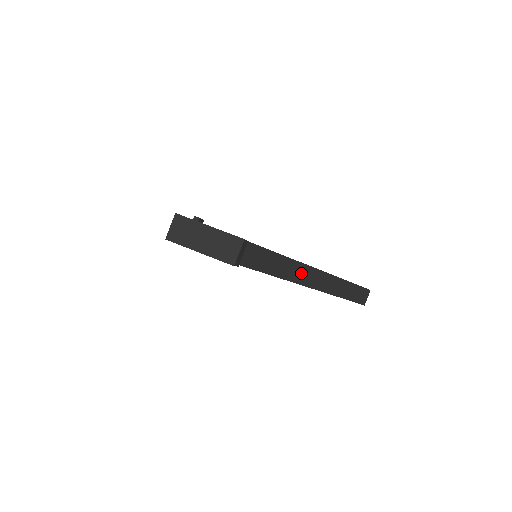
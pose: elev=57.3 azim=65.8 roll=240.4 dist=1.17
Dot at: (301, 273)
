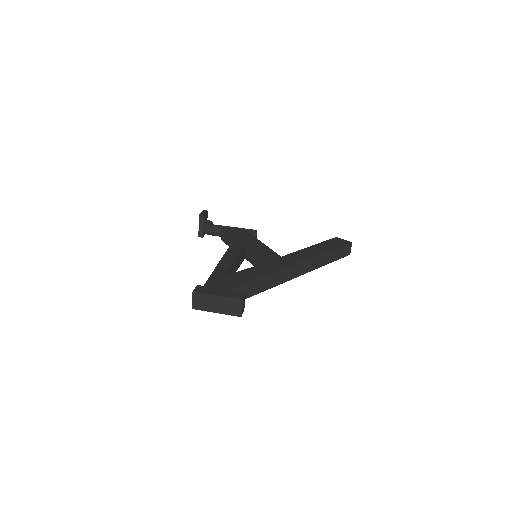
Dot at: (291, 272)
